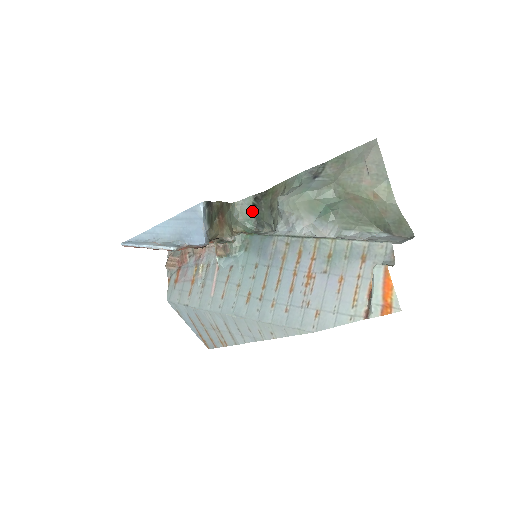
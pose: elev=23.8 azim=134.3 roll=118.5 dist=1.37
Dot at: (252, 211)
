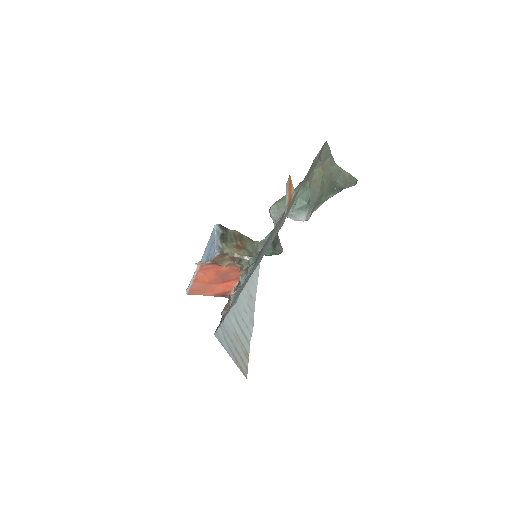
Dot at: occluded
